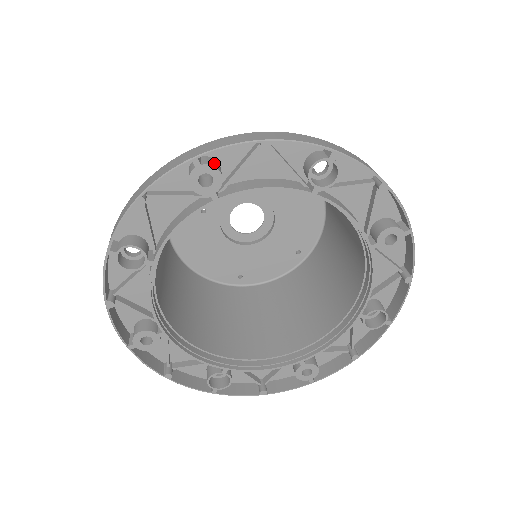
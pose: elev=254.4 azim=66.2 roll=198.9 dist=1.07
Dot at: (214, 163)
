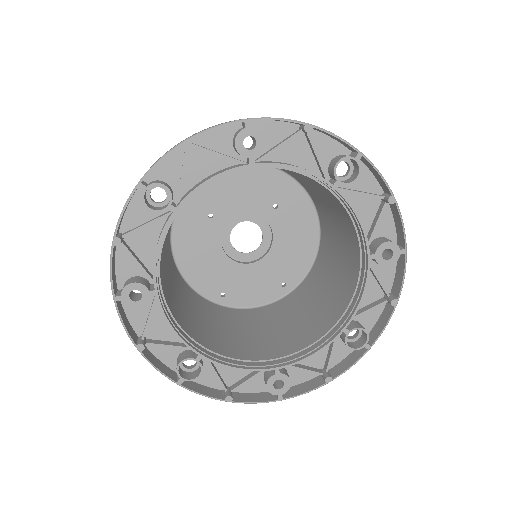
Dot at: (260, 133)
